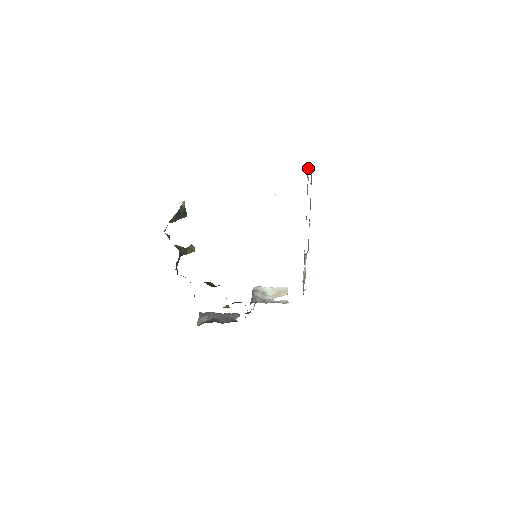
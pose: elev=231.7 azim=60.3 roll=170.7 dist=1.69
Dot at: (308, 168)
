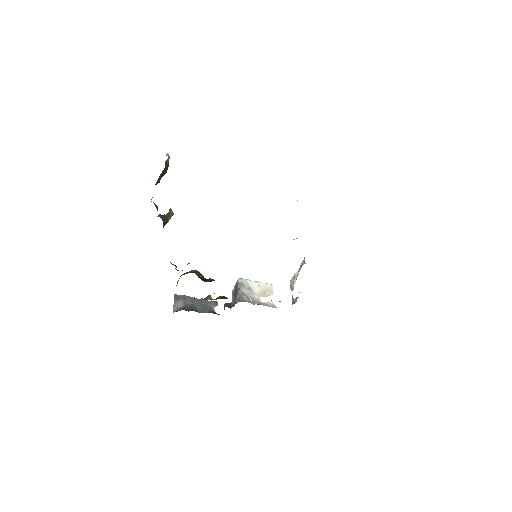
Dot at: occluded
